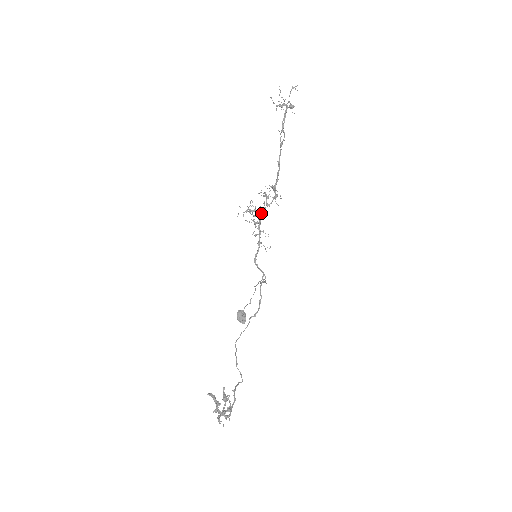
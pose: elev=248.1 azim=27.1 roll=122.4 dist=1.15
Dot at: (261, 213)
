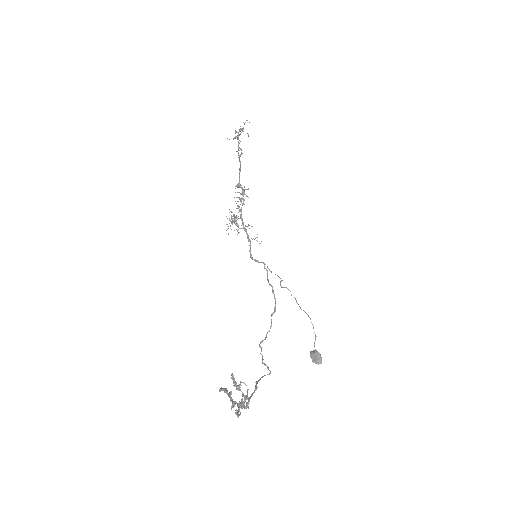
Dot at: occluded
